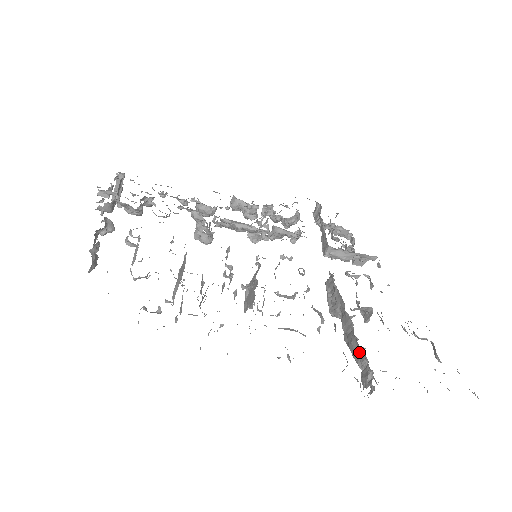
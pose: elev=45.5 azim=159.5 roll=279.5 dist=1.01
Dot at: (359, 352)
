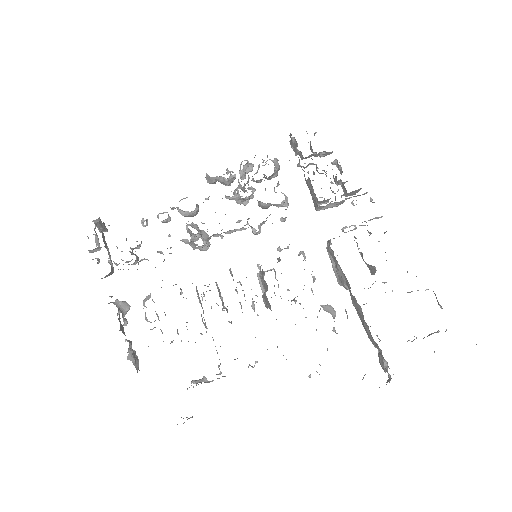
Dot at: (372, 338)
